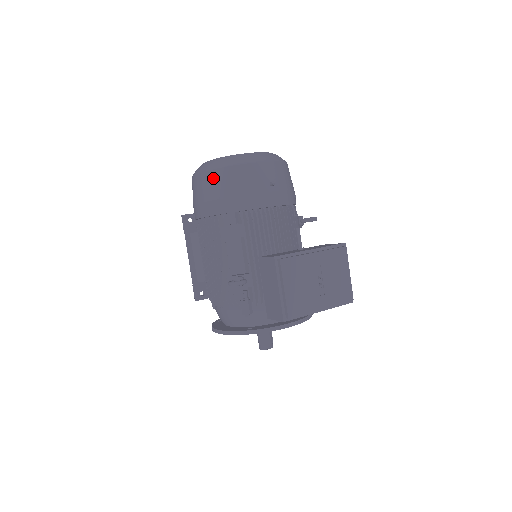
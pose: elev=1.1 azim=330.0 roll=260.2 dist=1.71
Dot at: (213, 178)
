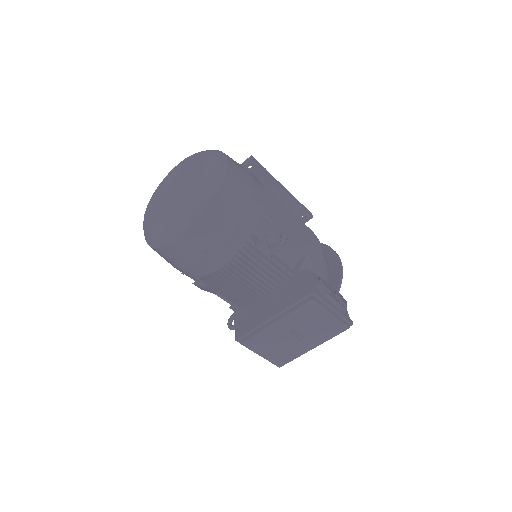
Dot at: occluded
